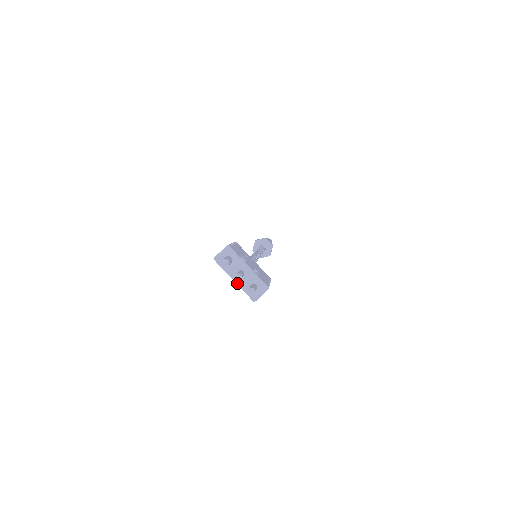
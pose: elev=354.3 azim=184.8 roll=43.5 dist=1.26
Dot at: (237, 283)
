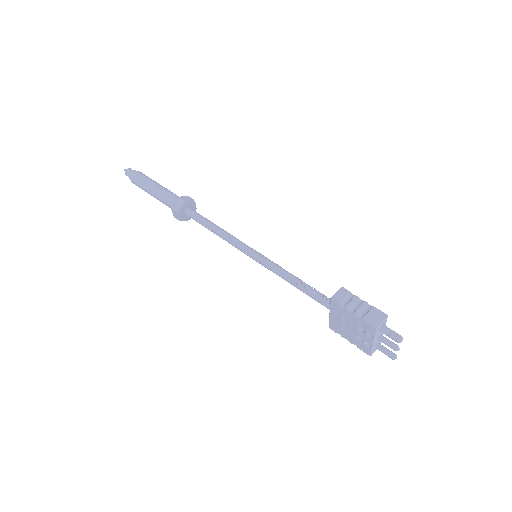
Dot at: (373, 345)
